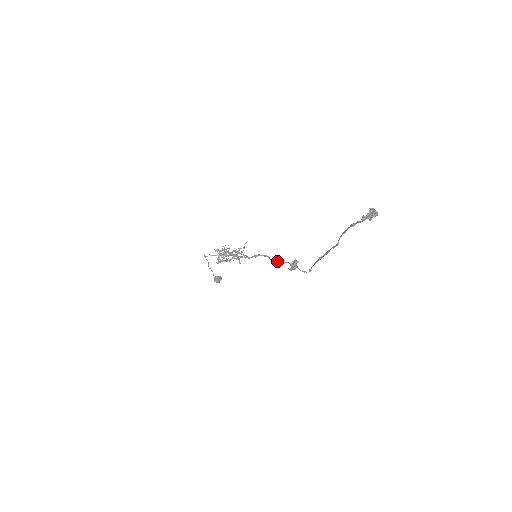
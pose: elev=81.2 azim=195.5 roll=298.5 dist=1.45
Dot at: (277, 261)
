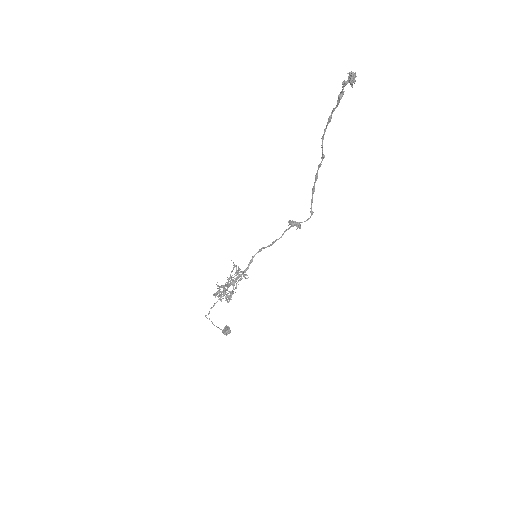
Dot at: (277, 239)
